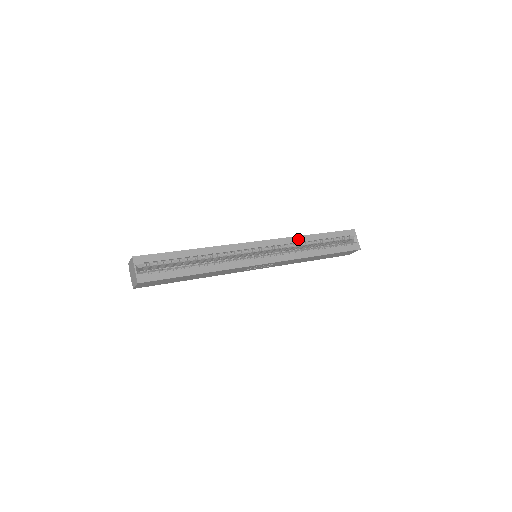
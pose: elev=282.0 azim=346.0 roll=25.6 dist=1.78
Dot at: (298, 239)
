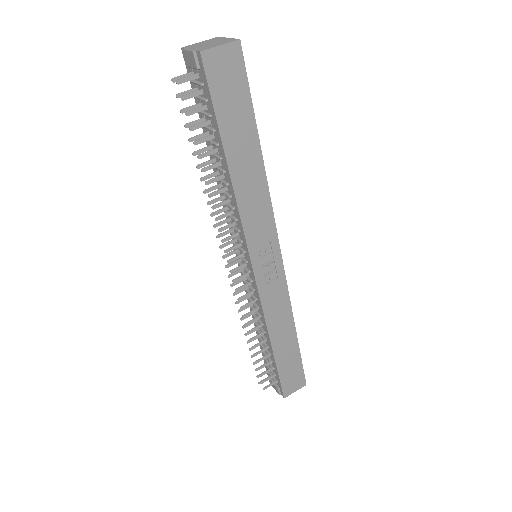
Dot at: occluded
